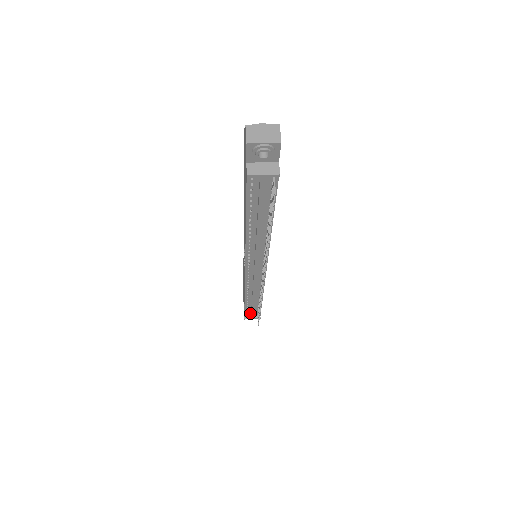
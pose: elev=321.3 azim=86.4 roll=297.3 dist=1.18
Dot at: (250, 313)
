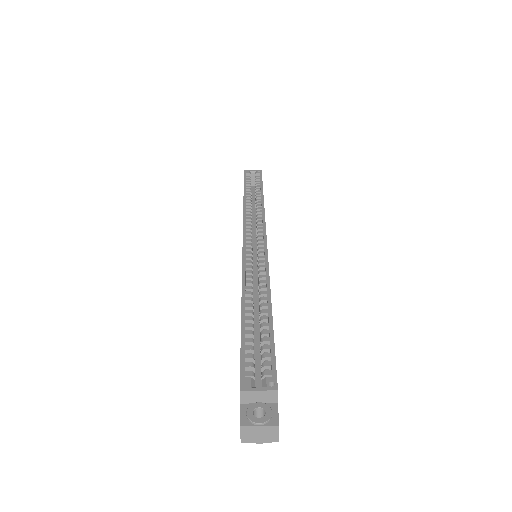
Dot at: occluded
